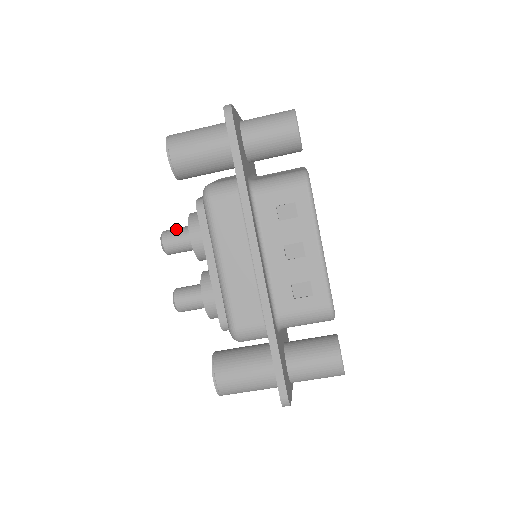
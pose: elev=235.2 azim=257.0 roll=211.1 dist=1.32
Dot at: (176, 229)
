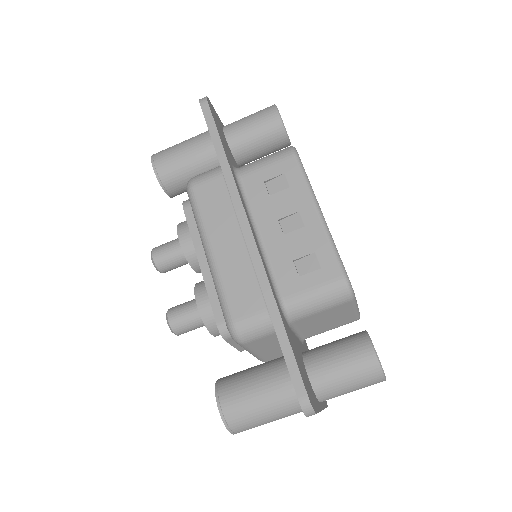
Dot at: (167, 242)
